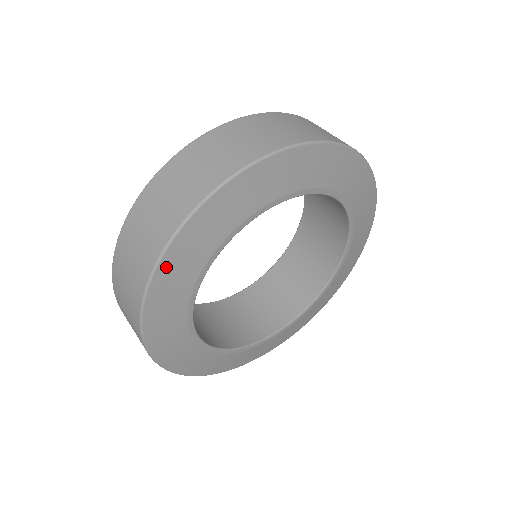
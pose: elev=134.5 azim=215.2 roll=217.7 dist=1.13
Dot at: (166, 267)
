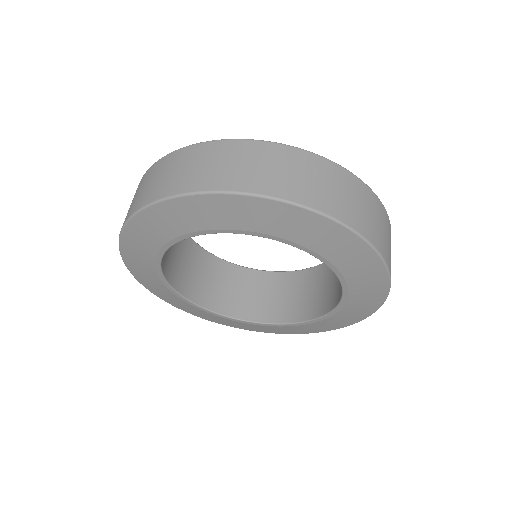
Dot at: (130, 264)
